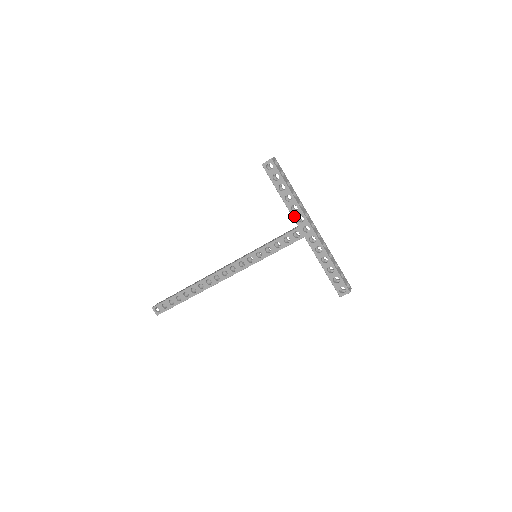
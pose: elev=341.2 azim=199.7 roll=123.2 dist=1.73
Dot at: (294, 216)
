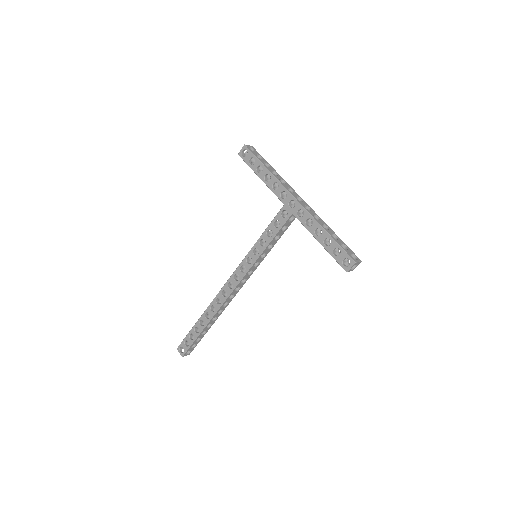
Dot at: (277, 194)
